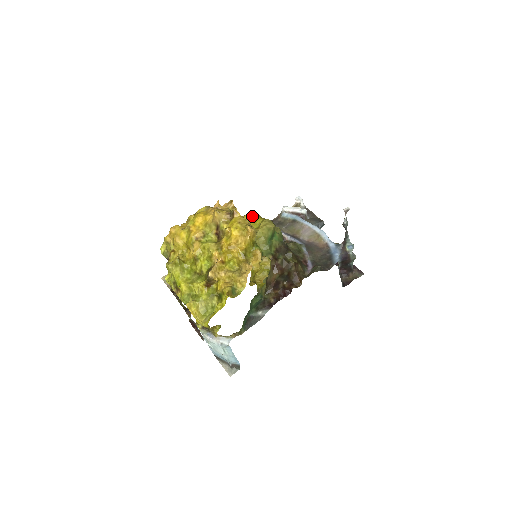
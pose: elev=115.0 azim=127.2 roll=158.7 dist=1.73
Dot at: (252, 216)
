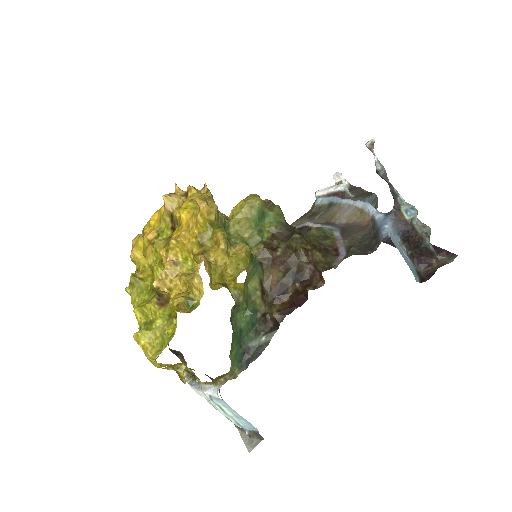
Dot at: occluded
